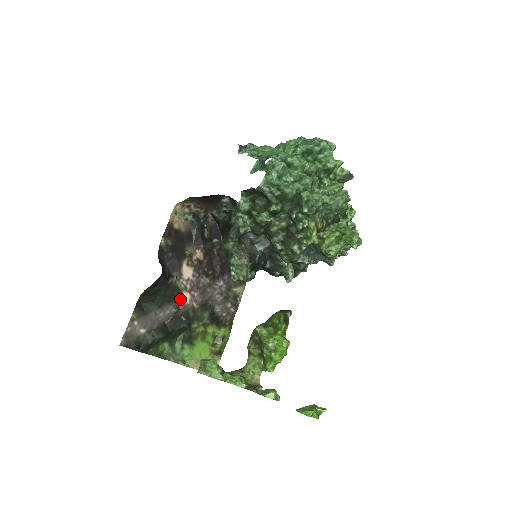
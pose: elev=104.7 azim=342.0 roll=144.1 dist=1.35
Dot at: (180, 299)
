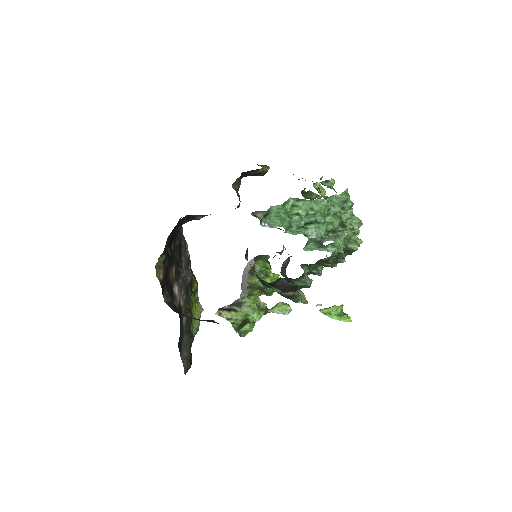
Dot at: (181, 308)
